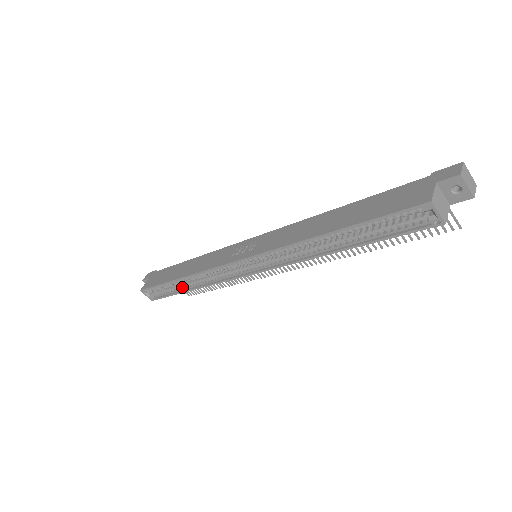
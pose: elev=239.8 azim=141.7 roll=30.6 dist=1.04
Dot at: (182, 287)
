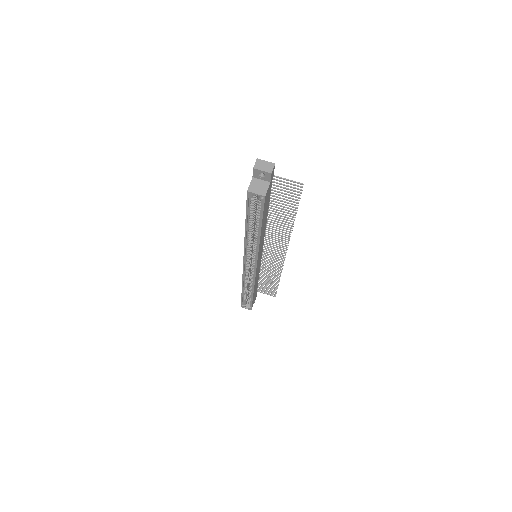
Dot at: (250, 294)
